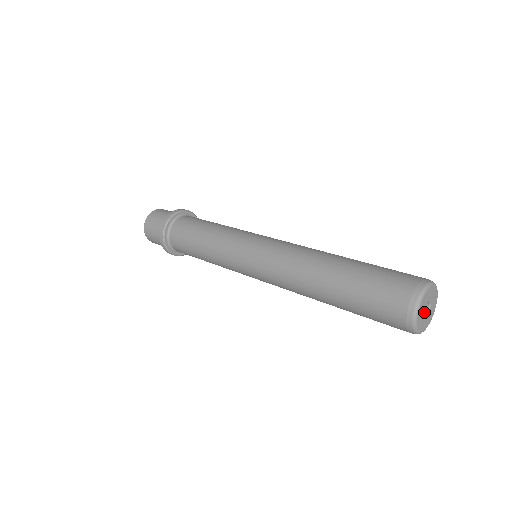
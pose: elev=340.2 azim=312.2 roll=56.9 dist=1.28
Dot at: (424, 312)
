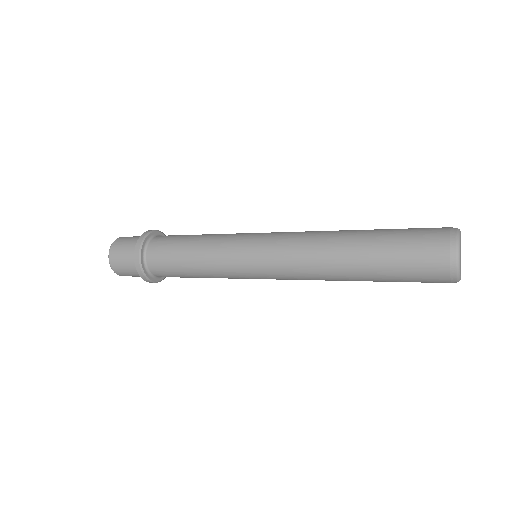
Dot at: (460, 258)
